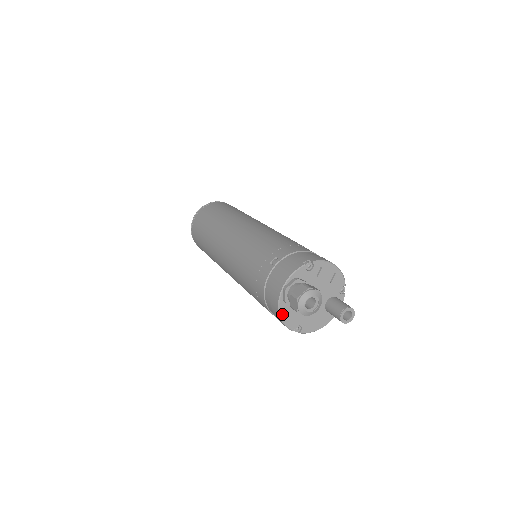
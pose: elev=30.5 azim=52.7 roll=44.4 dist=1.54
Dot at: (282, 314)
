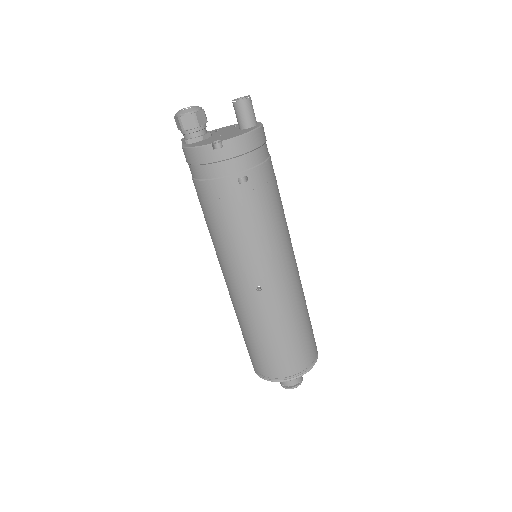
Dot at: (190, 147)
